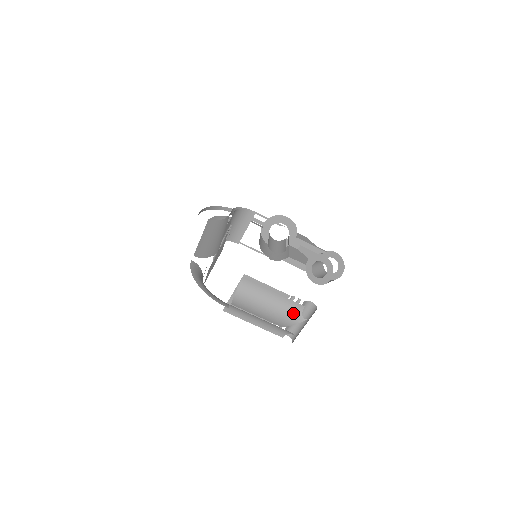
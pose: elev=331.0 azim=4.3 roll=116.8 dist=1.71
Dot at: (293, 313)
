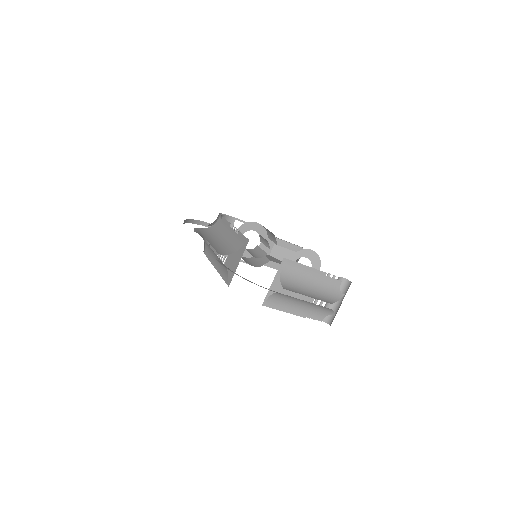
Dot at: (333, 290)
